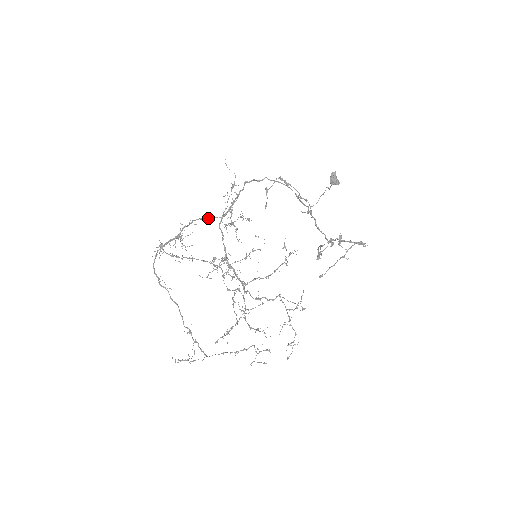
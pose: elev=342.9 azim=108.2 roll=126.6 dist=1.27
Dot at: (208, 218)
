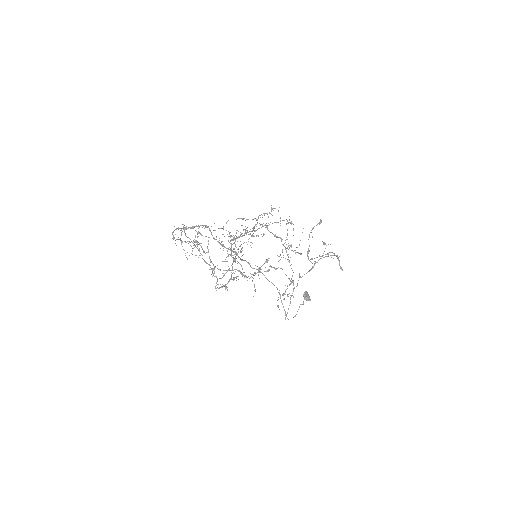
Dot at: (220, 244)
